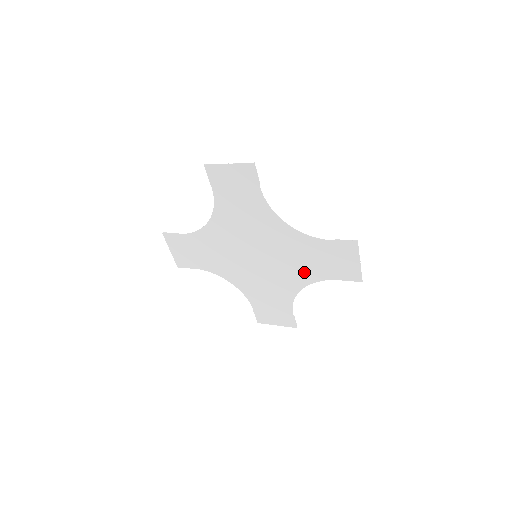
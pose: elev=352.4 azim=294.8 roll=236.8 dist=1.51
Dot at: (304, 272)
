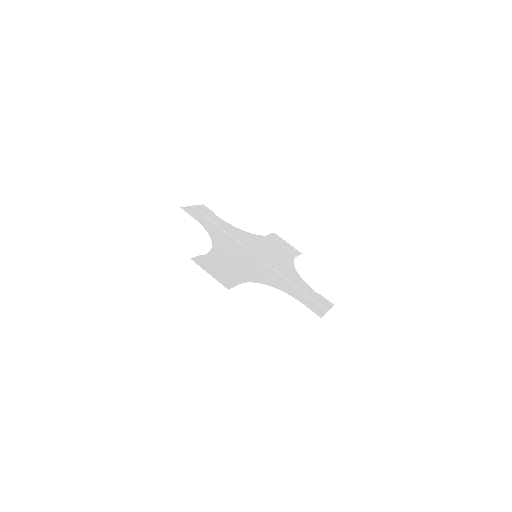
Dot at: (293, 278)
